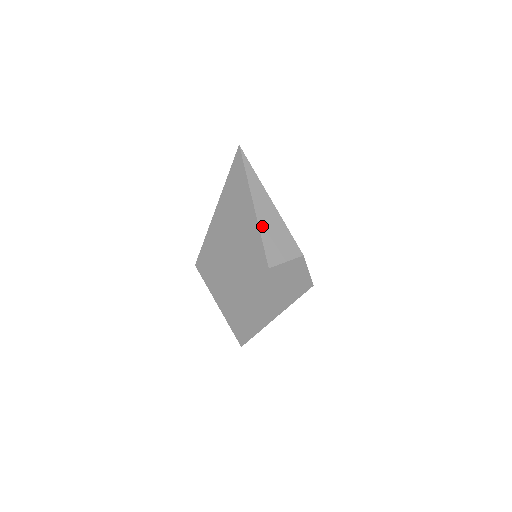
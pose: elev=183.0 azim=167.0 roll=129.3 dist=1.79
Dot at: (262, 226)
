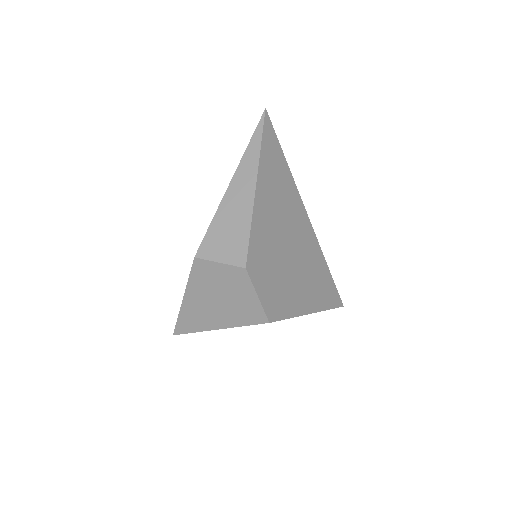
Dot at: (222, 208)
